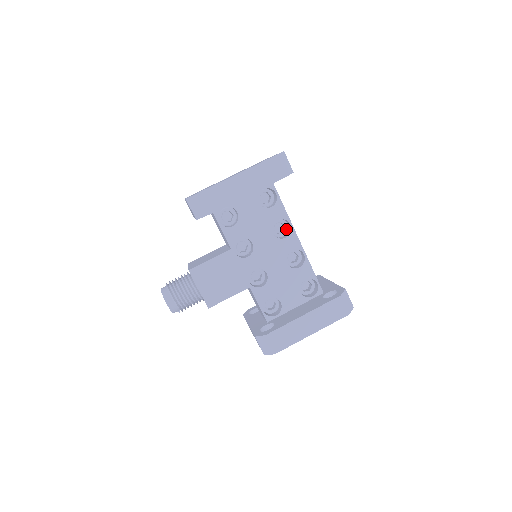
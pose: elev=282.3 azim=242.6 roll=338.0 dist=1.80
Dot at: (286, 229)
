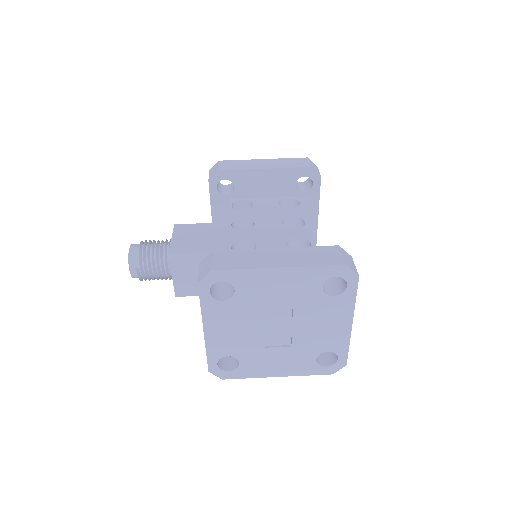
Dot at: occluded
